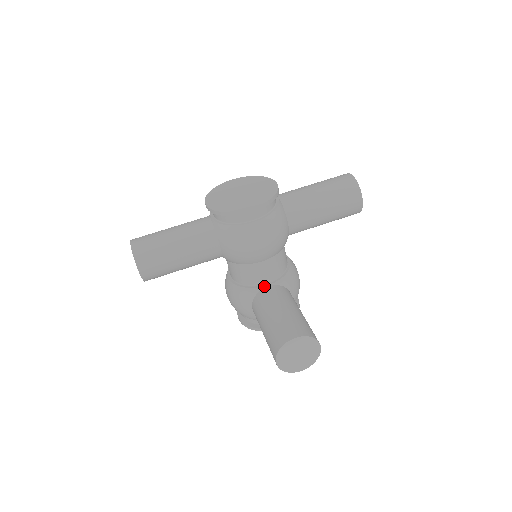
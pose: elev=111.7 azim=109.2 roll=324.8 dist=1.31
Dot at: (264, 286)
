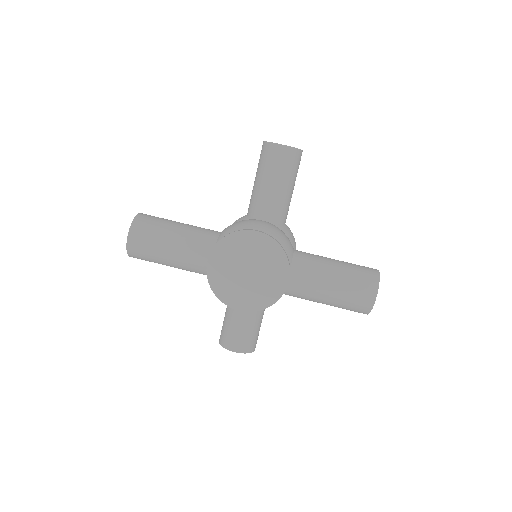
Dot at: occluded
